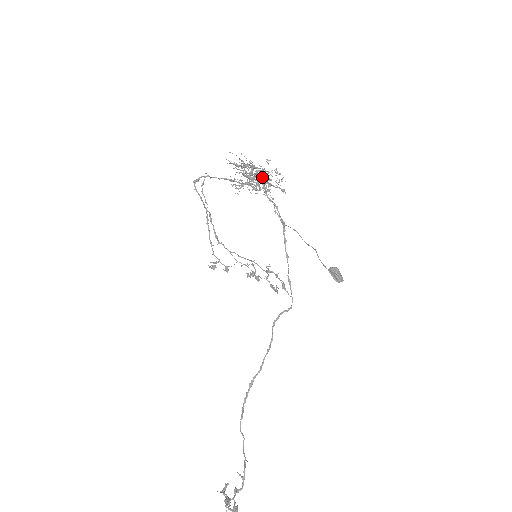
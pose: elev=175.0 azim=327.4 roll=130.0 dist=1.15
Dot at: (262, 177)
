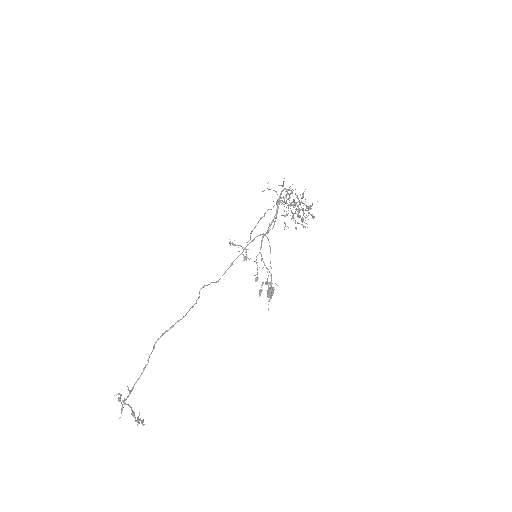
Dot at: occluded
